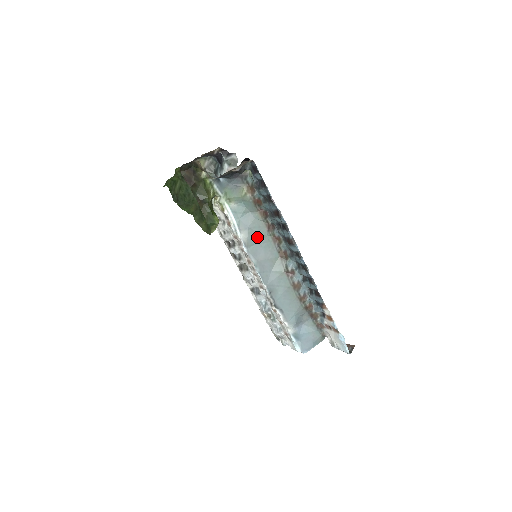
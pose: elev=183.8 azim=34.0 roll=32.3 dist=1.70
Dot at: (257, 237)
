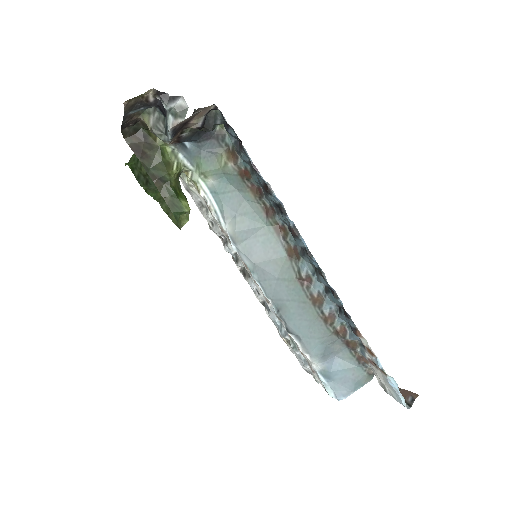
Dot at: (250, 228)
